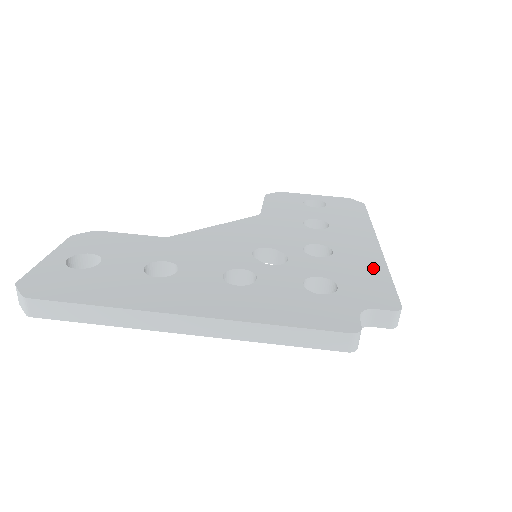
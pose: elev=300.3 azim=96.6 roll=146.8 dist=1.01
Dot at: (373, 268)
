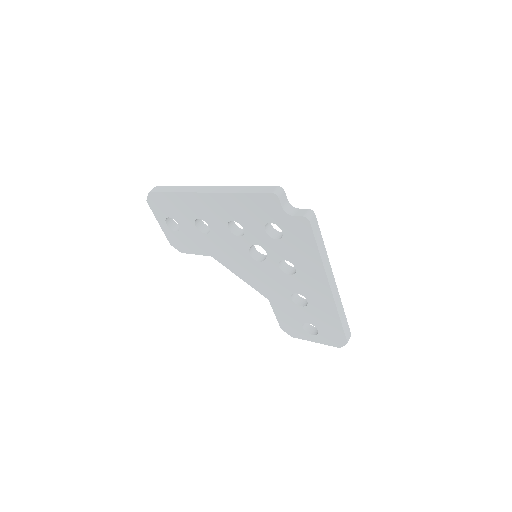
Dot at: occluded
